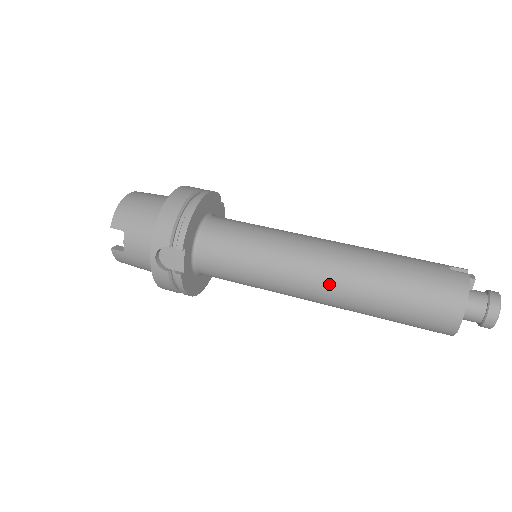
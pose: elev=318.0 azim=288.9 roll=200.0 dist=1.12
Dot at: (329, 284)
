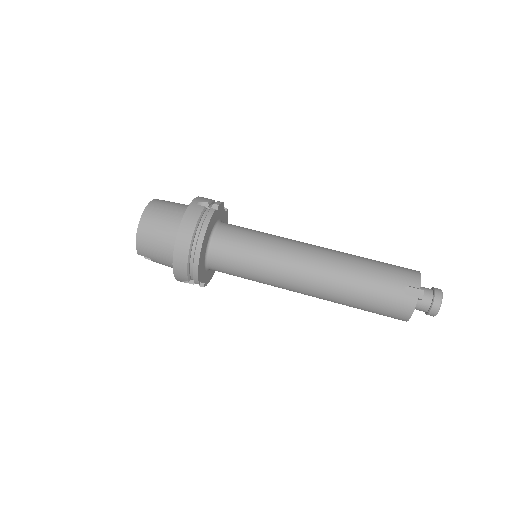
Dot at: (312, 296)
